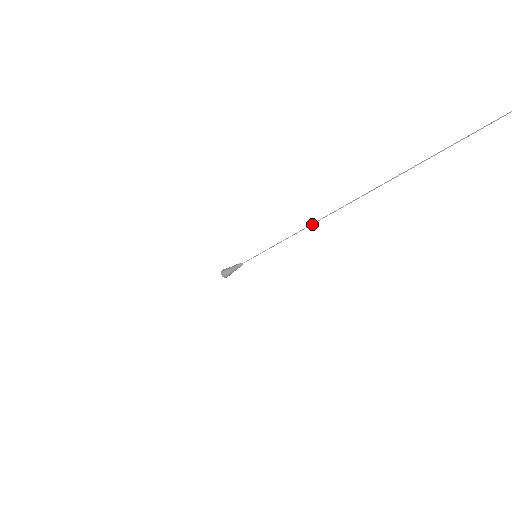
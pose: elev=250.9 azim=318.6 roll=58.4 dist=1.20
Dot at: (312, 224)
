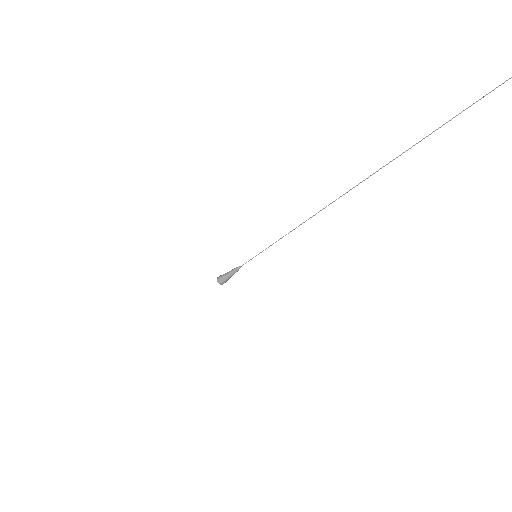
Dot at: occluded
